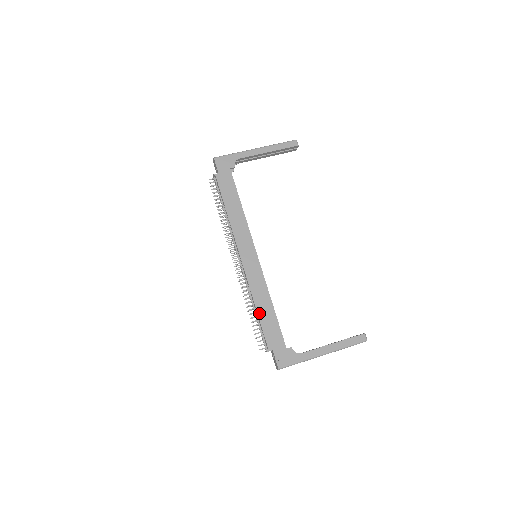
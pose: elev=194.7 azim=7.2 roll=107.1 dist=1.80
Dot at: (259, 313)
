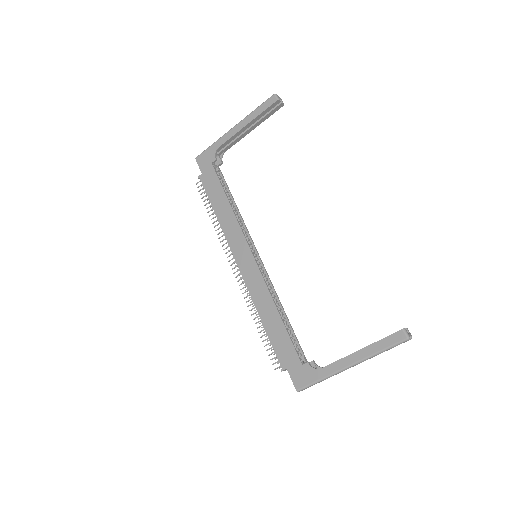
Dot at: (265, 326)
